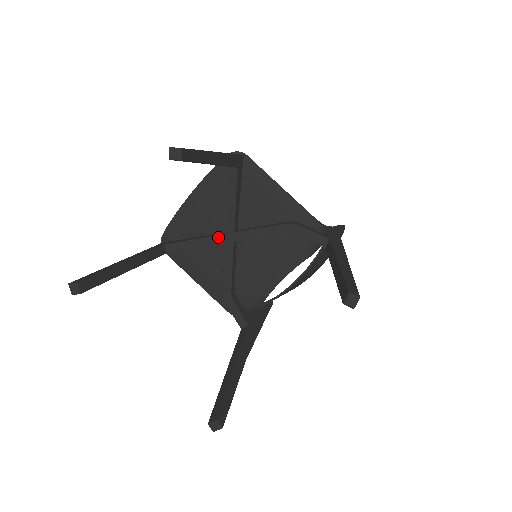
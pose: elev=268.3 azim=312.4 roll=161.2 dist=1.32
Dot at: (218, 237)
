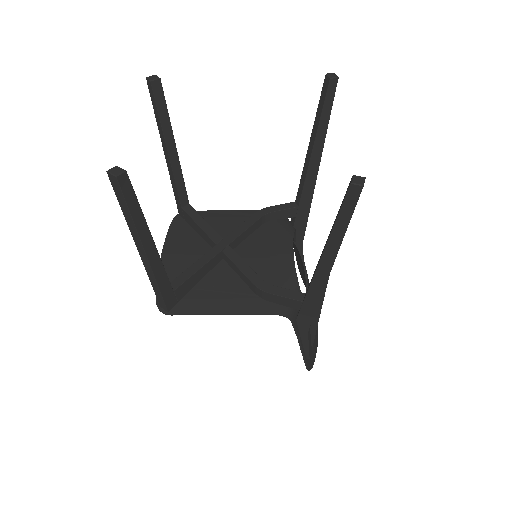
Dot at: (212, 250)
